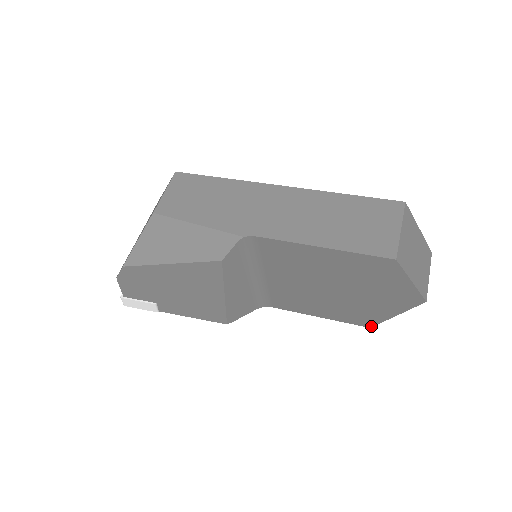
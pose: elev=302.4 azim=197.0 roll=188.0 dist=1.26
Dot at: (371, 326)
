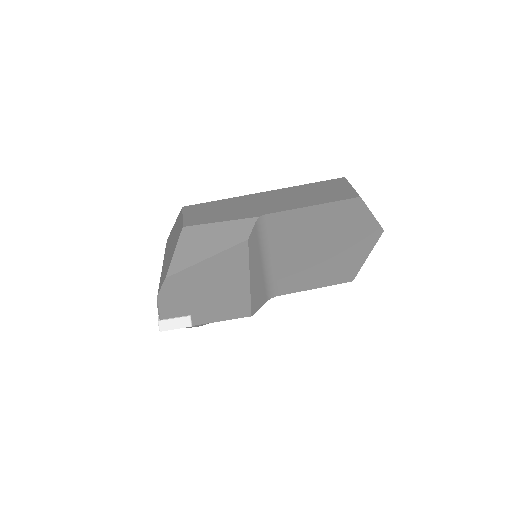
Dot at: (353, 279)
